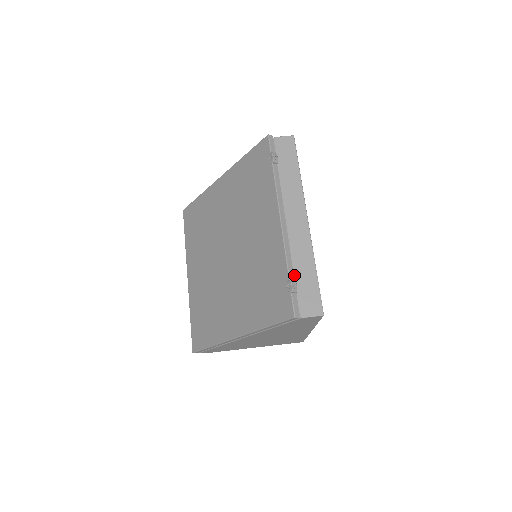
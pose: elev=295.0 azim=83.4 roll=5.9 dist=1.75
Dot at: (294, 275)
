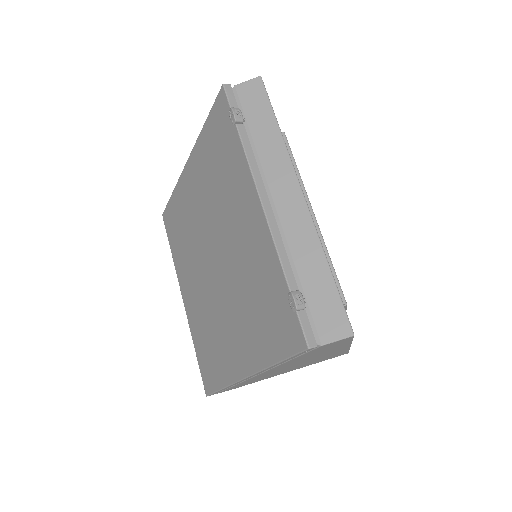
Dot at: (297, 282)
